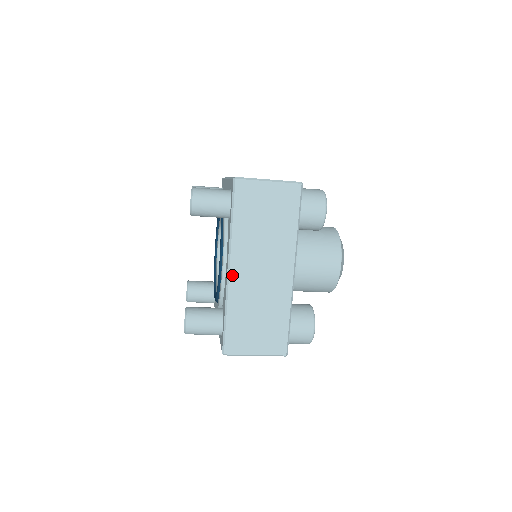
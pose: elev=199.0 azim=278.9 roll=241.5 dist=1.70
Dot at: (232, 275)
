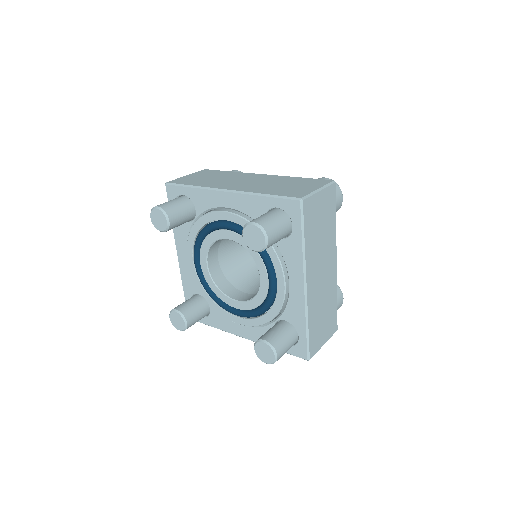
Dot at: occluded
